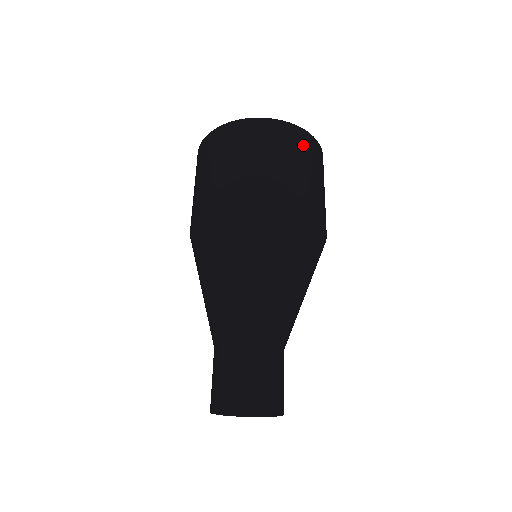
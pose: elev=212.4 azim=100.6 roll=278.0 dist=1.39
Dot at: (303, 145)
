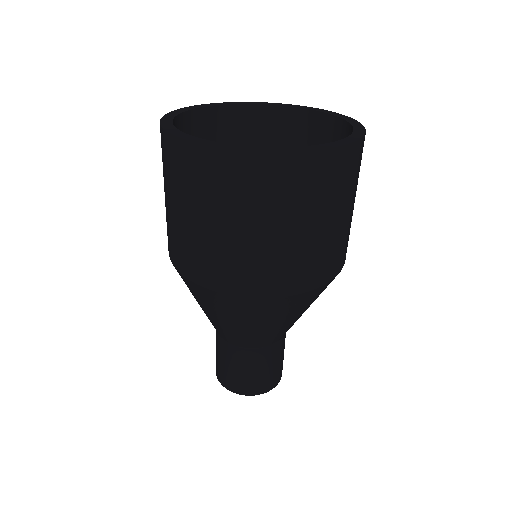
Dot at: (321, 183)
